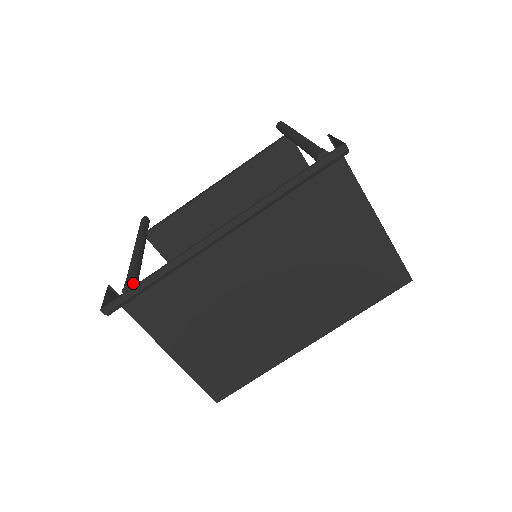
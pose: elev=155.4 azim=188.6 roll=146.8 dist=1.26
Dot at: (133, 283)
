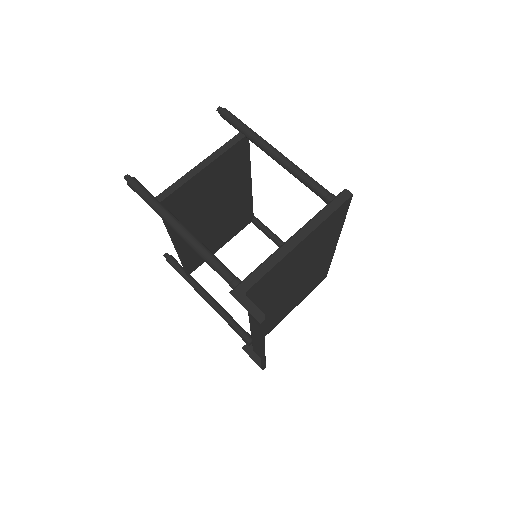
Dot at: (247, 341)
